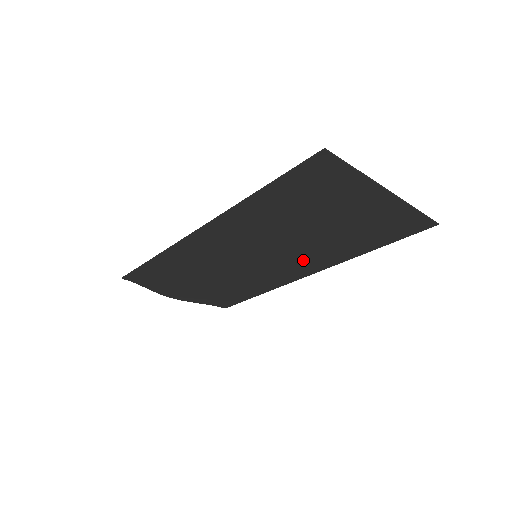
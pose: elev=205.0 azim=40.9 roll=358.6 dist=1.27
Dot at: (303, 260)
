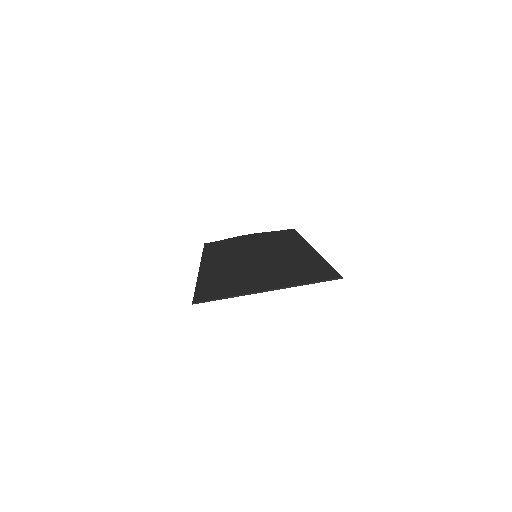
Dot at: (290, 255)
